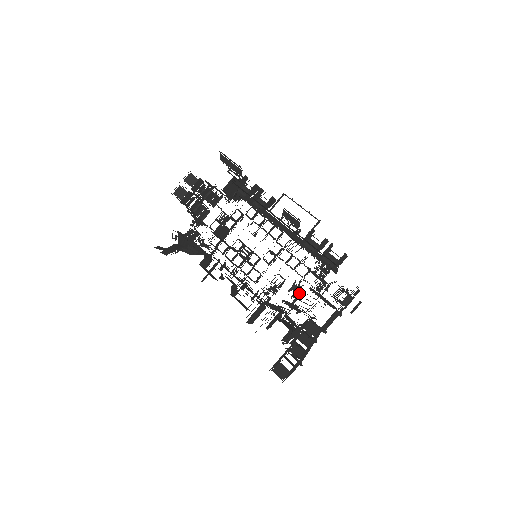
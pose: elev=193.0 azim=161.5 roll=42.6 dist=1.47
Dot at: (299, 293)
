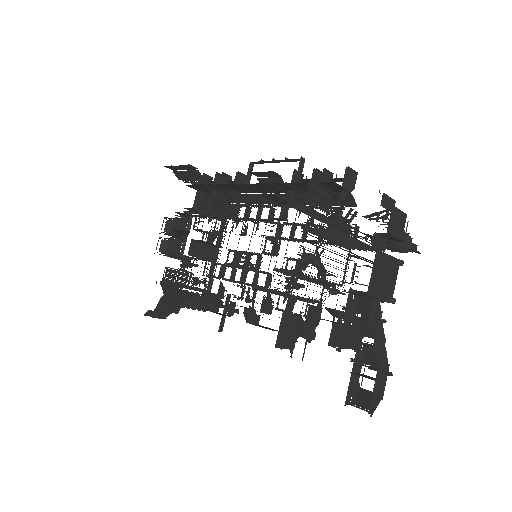
Dot at: (321, 263)
